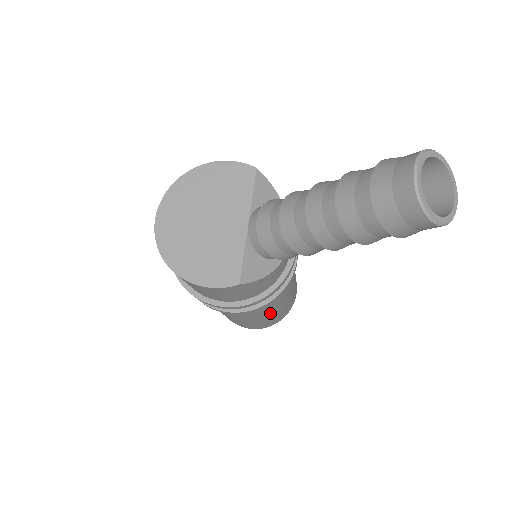
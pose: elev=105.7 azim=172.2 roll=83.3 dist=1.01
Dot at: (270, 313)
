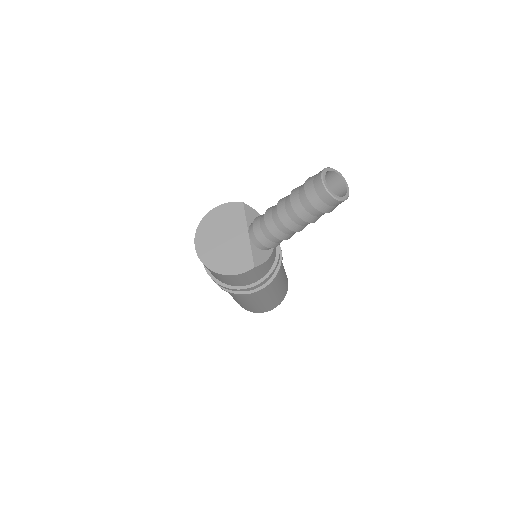
Dot at: (275, 292)
